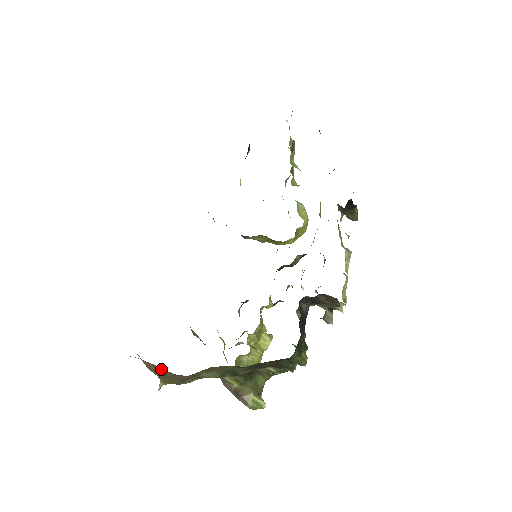
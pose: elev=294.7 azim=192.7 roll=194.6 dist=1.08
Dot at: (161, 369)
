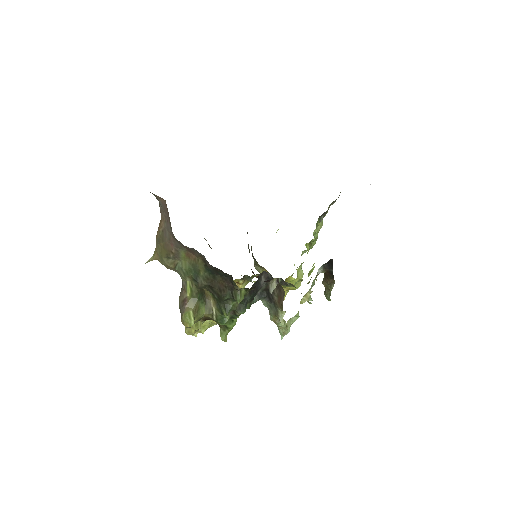
Dot at: (169, 224)
